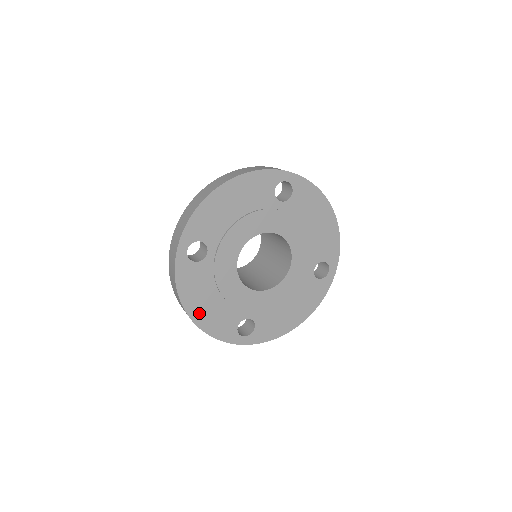
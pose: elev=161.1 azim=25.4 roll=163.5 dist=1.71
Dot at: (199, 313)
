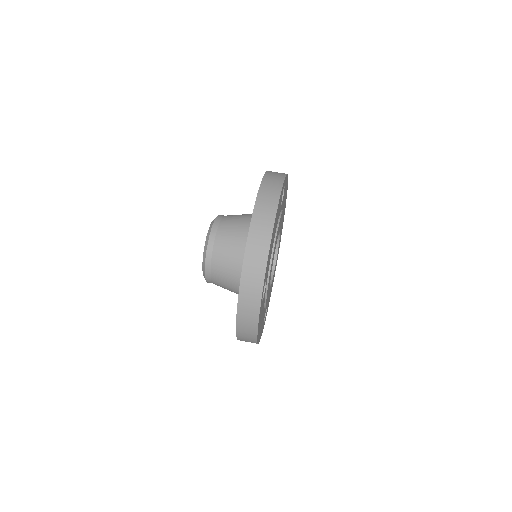
Dot at: (259, 334)
